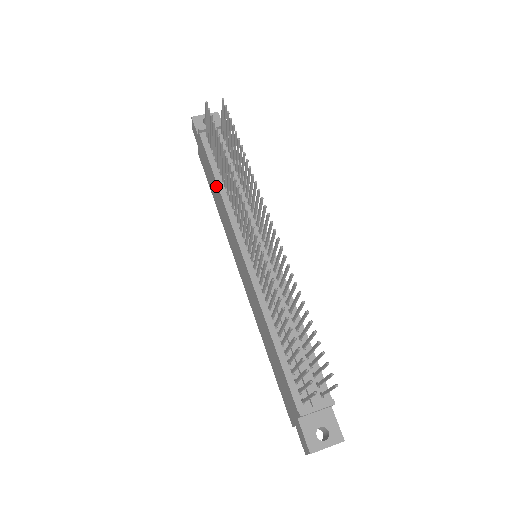
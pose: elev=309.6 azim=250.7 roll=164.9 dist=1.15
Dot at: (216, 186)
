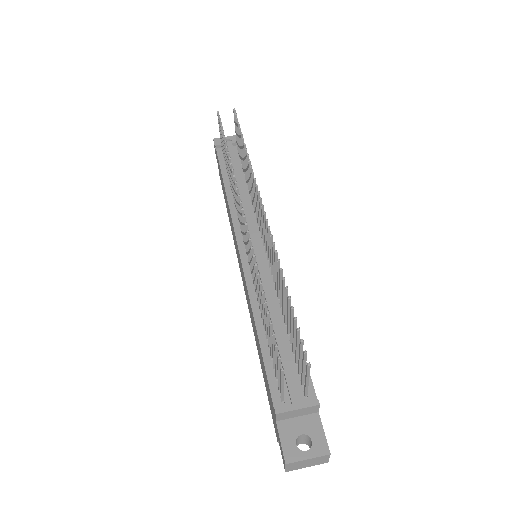
Dot at: (225, 193)
